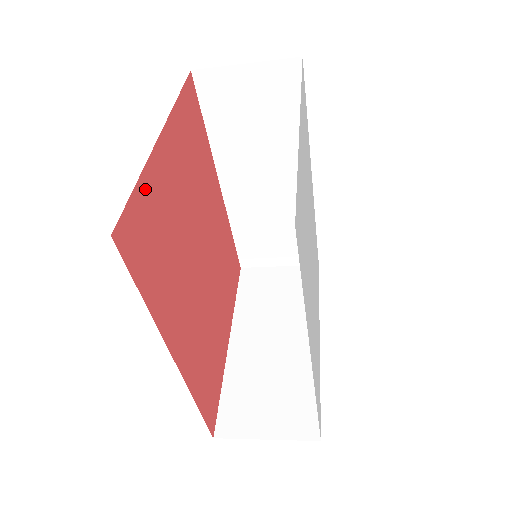
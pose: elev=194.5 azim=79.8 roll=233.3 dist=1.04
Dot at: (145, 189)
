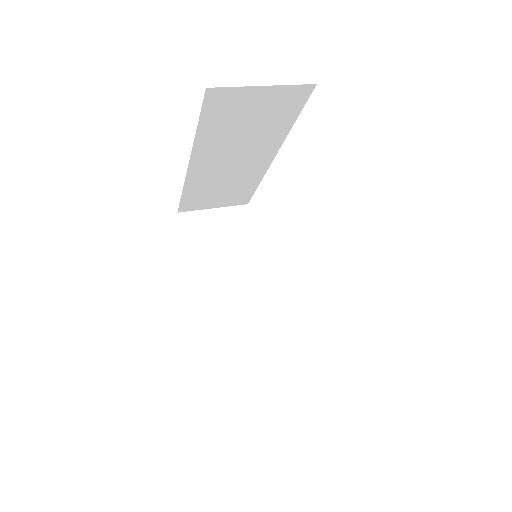
Dot at: occluded
